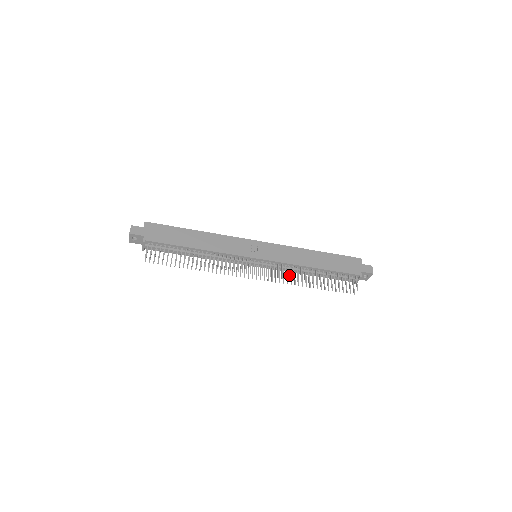
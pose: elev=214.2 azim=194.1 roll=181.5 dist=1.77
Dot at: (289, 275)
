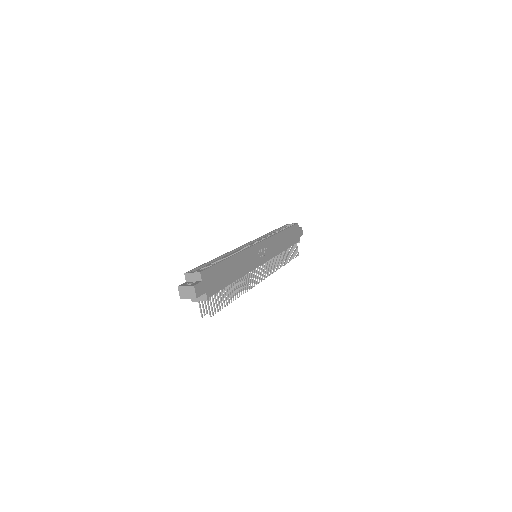
Dot at: occluded
